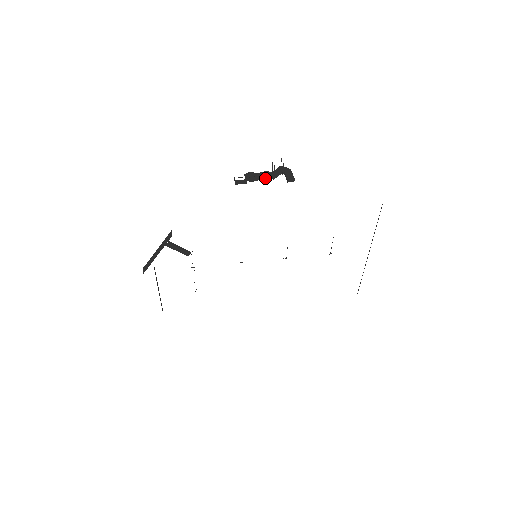
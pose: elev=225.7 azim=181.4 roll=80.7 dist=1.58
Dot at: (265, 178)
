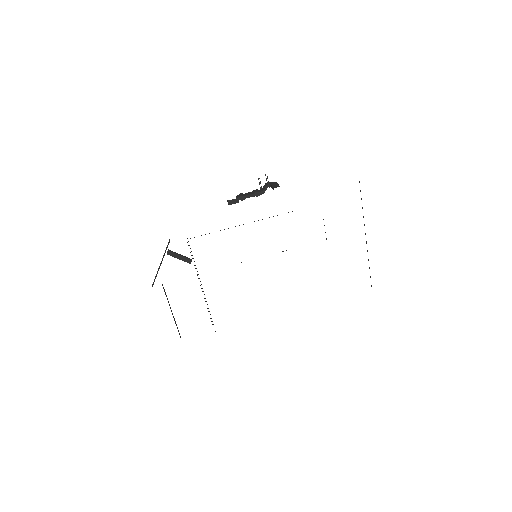
Dot at: (254, 194)
